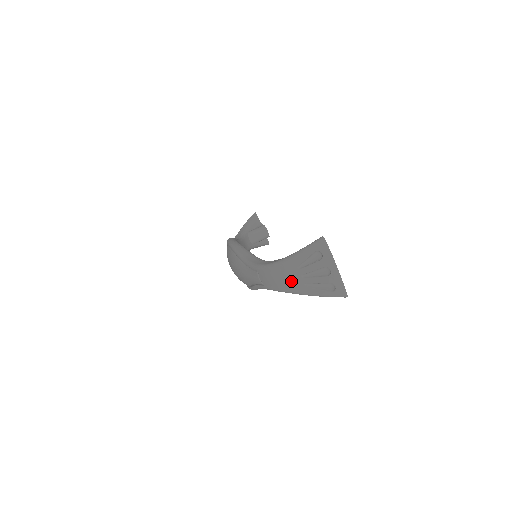
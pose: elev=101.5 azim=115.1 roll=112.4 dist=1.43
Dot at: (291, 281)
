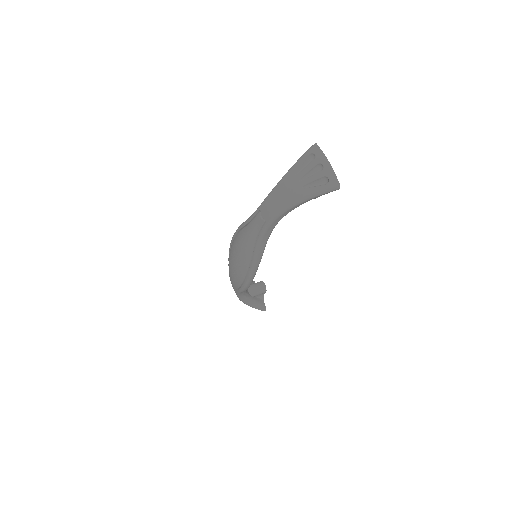
Dot at: (290, 191)
